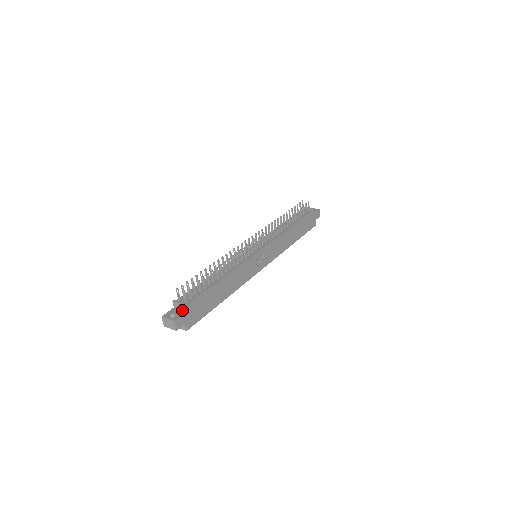
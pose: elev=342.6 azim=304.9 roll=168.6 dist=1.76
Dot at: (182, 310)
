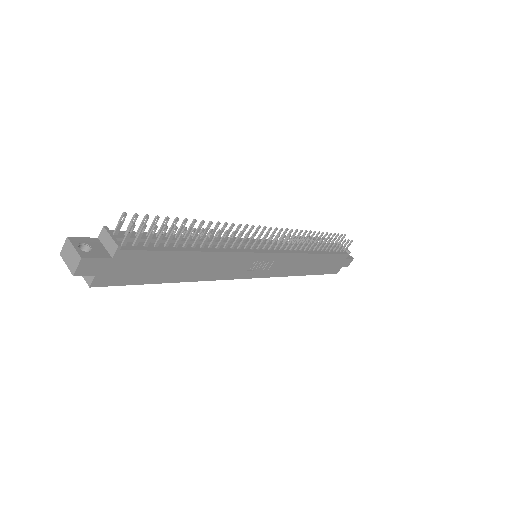
Dot at: (108, 251)
